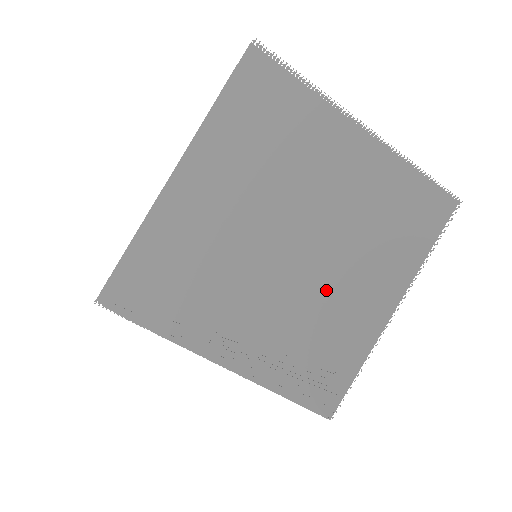
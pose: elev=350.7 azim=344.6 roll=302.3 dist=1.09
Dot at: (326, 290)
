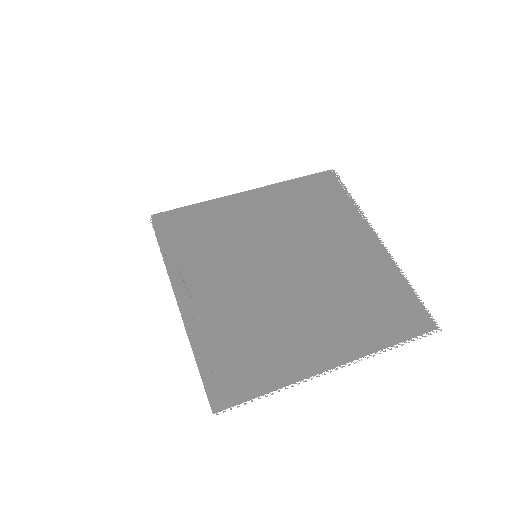
Dot at: (287, 309)
